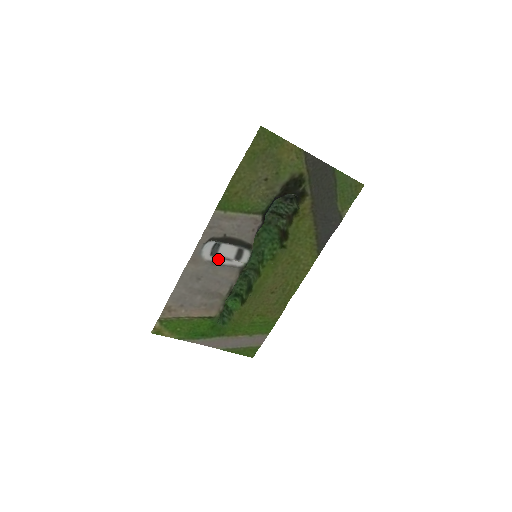
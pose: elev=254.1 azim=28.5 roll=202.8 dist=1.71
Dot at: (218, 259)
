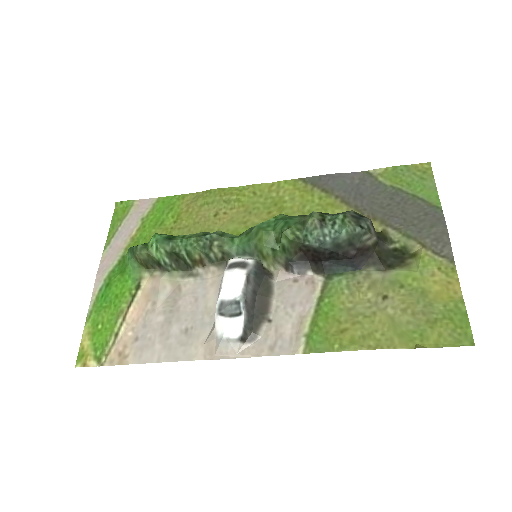
Dot at: (218, 300)
